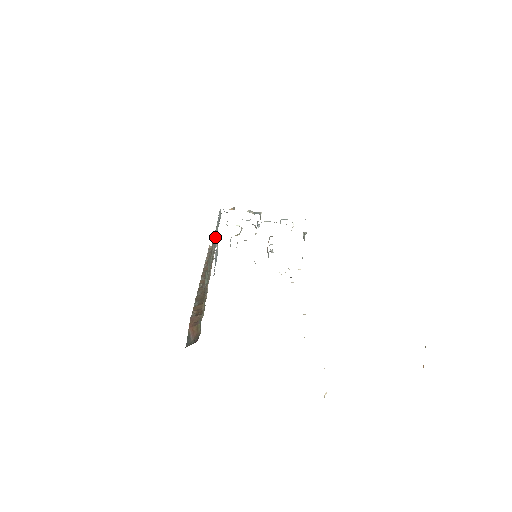
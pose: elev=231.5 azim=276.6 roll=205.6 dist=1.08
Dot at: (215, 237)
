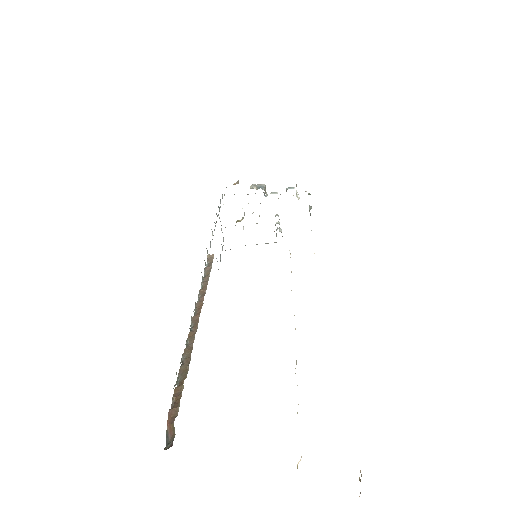
Dot at: (205, 264)
